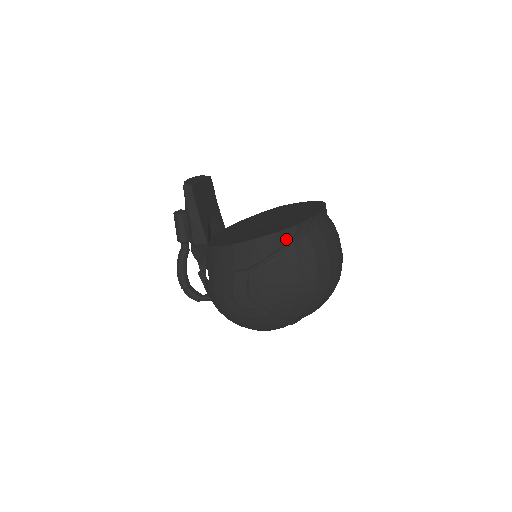
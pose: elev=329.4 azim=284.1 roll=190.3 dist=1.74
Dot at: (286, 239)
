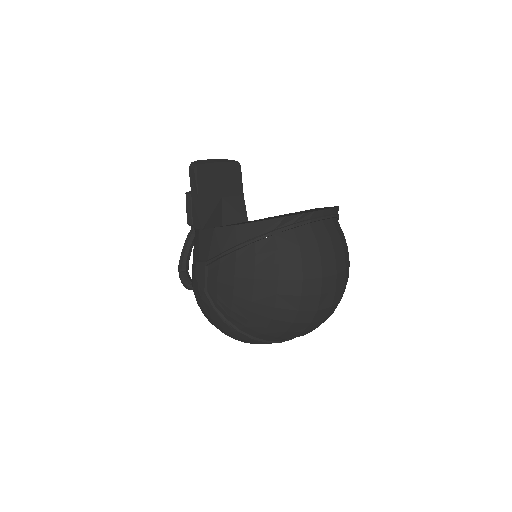
Dot at: (246, 235)
